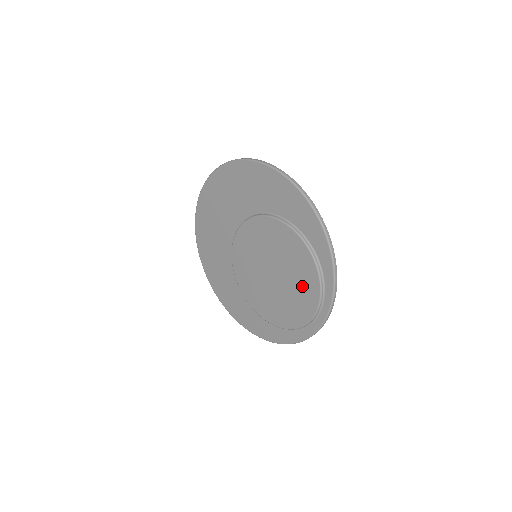
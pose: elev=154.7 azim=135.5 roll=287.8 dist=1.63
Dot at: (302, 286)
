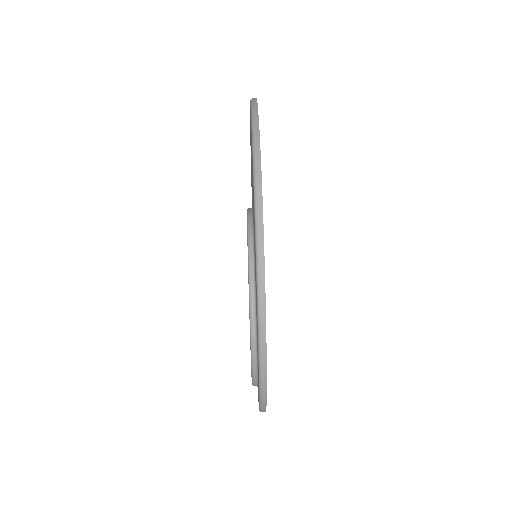
Dot at: occluded
